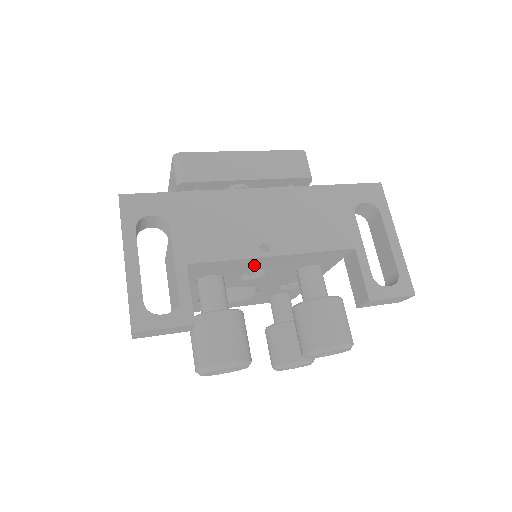
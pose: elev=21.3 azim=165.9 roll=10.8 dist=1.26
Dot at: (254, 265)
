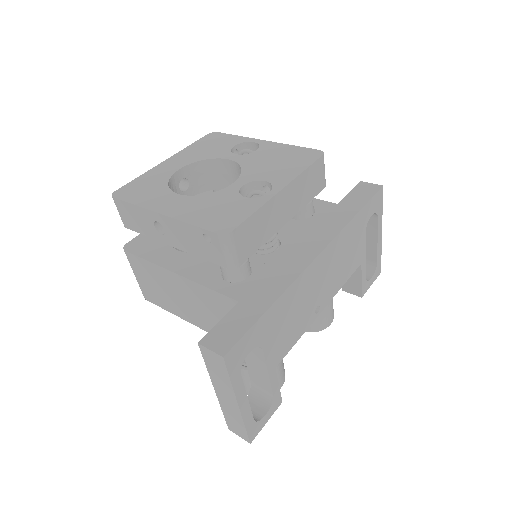
Dot at: occluded
